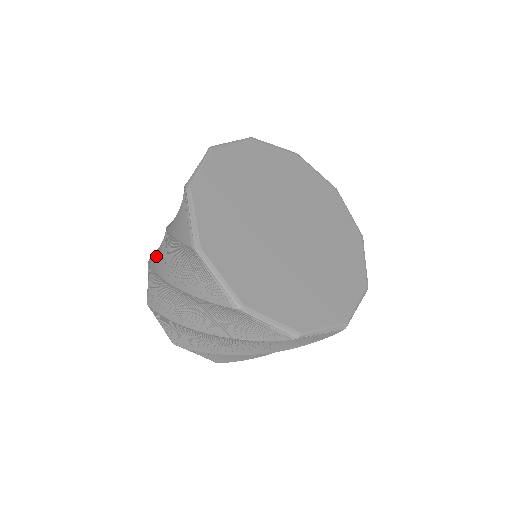
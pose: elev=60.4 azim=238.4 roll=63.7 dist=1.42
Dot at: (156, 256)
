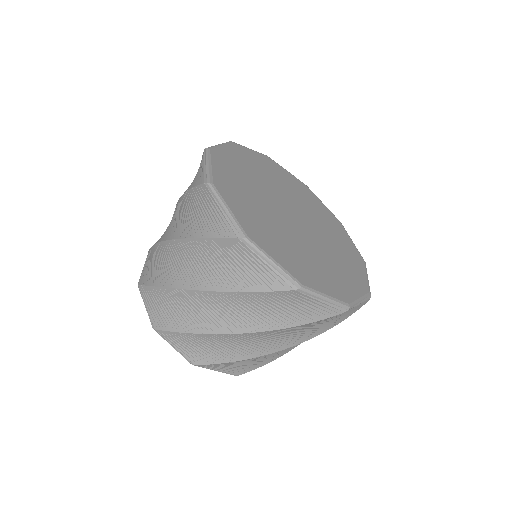
Dot at: (154, 274)
